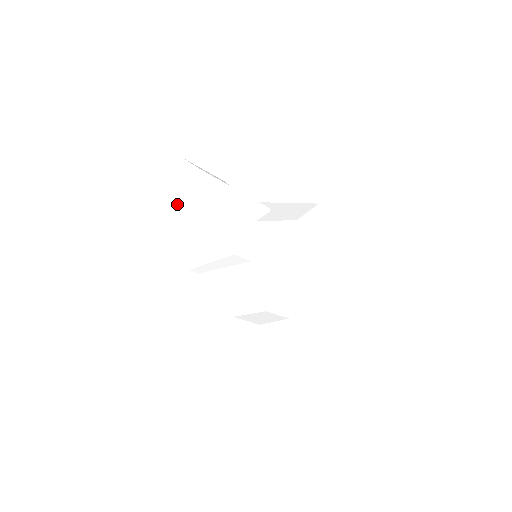
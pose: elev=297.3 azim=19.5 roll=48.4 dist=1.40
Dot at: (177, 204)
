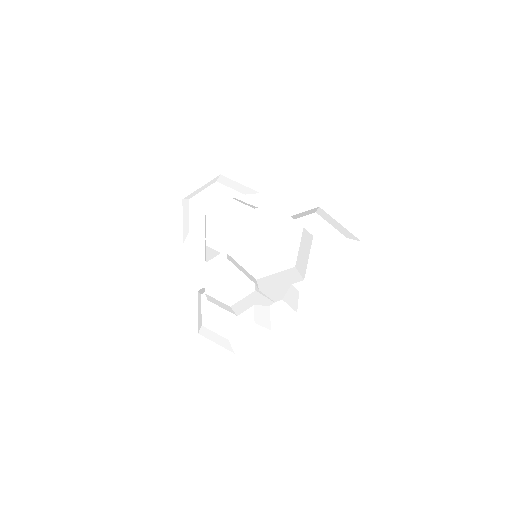
Dot at: (188, 207)
